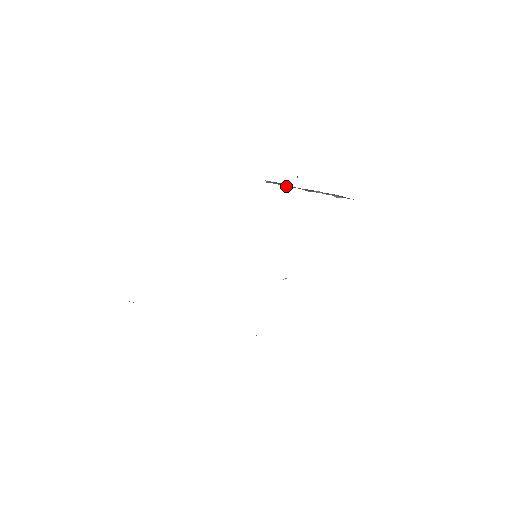
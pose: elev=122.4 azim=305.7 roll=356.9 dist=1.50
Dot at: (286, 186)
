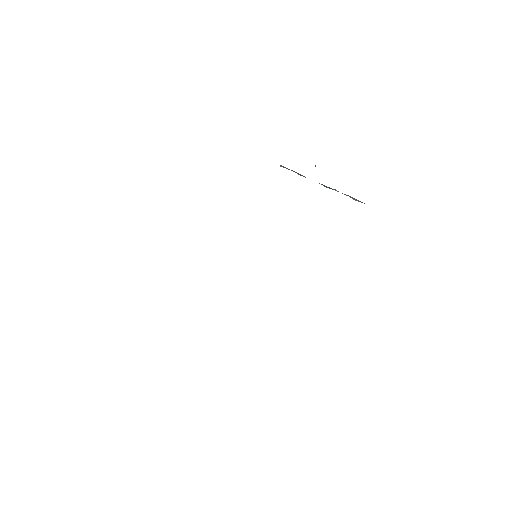
Dot at: (302, 175)
